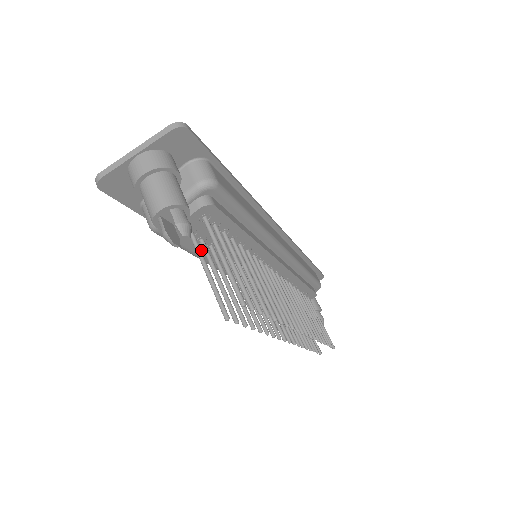
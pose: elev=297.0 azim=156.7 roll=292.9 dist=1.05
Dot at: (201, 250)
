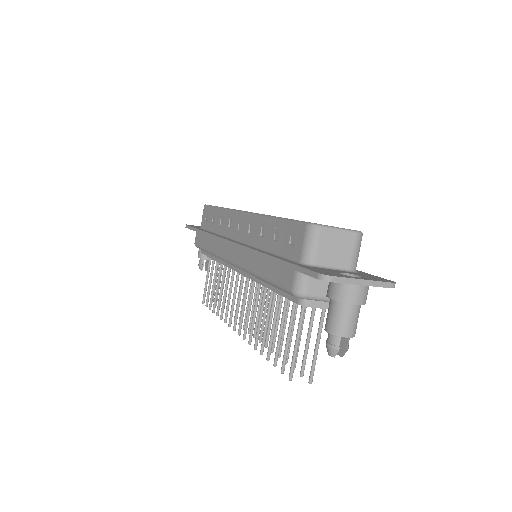
Dot at: occluded
